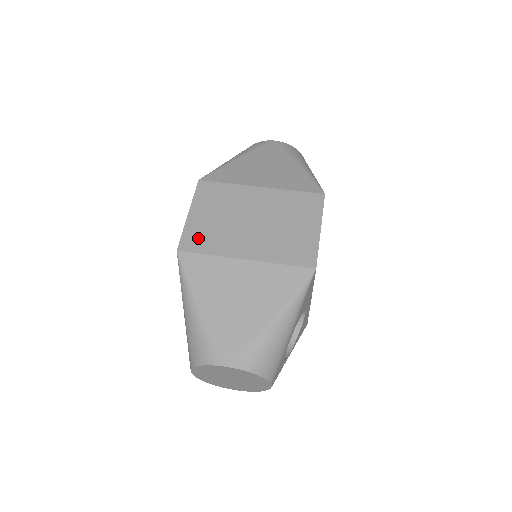
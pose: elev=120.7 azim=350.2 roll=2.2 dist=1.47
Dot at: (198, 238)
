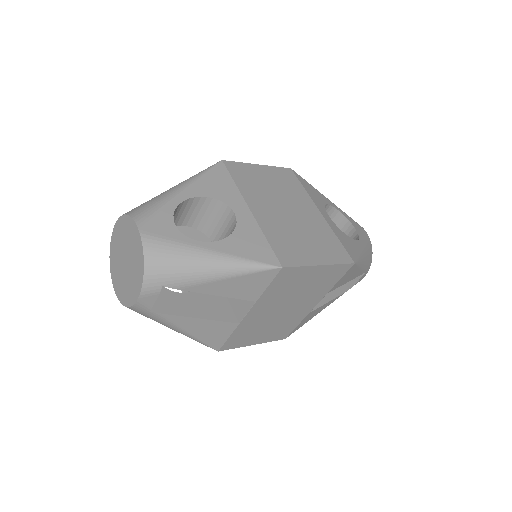
Dot at: occluded
